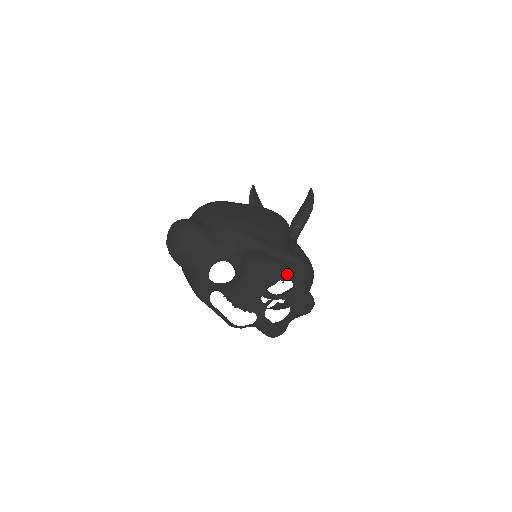
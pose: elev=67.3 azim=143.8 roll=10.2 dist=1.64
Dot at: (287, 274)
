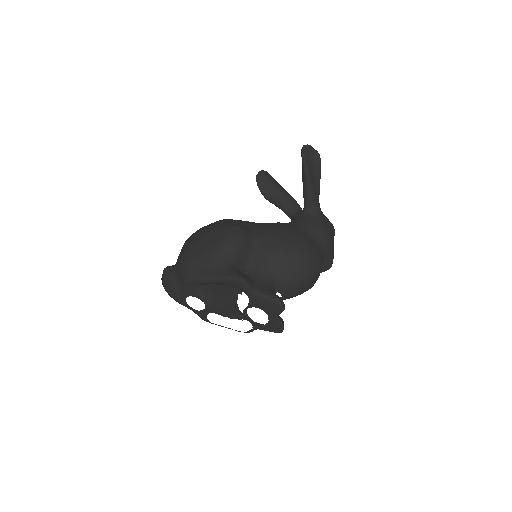
Dot at: (236, 288)
